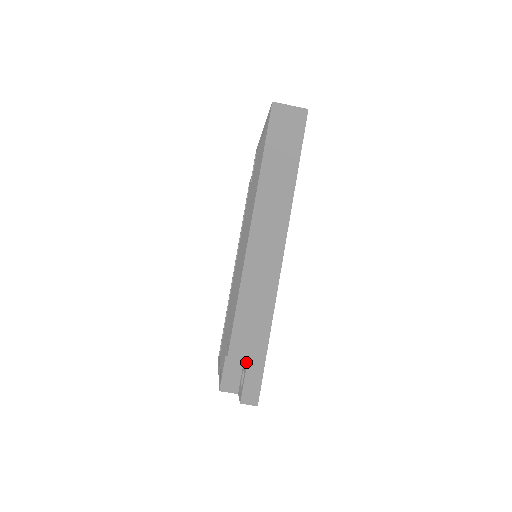
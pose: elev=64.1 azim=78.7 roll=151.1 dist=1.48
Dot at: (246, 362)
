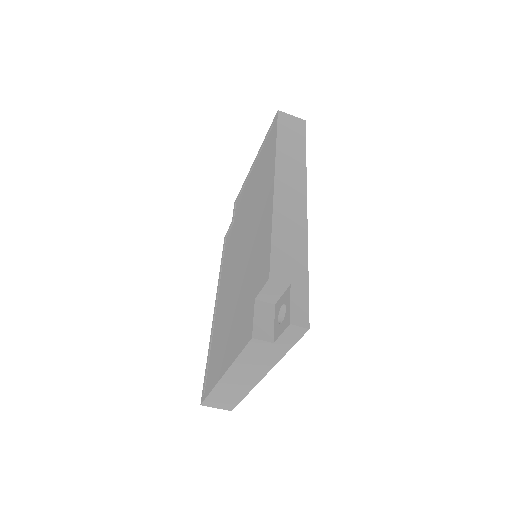
Dot at: (287, 289)
